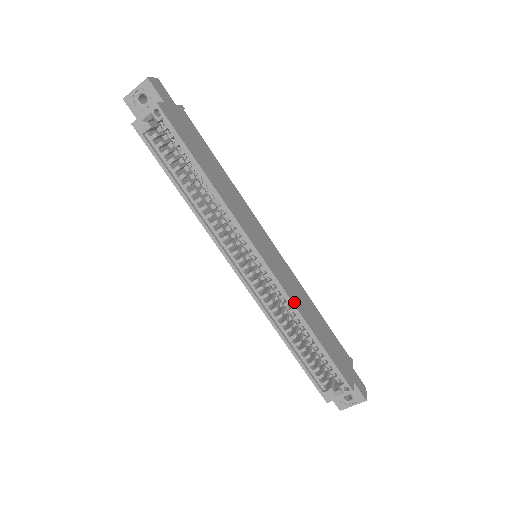
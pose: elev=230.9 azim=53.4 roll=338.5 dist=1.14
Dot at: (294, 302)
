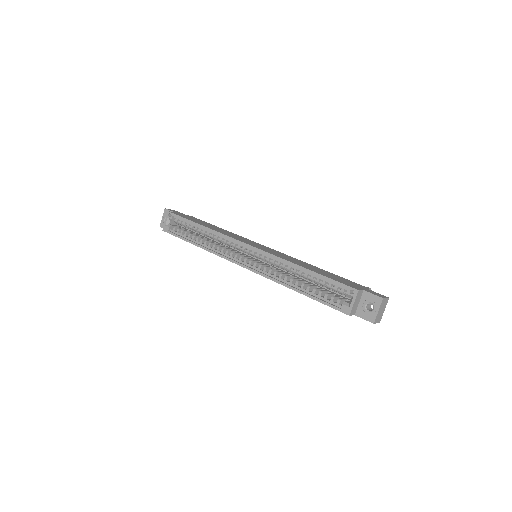
Dot at: (281, 258)
